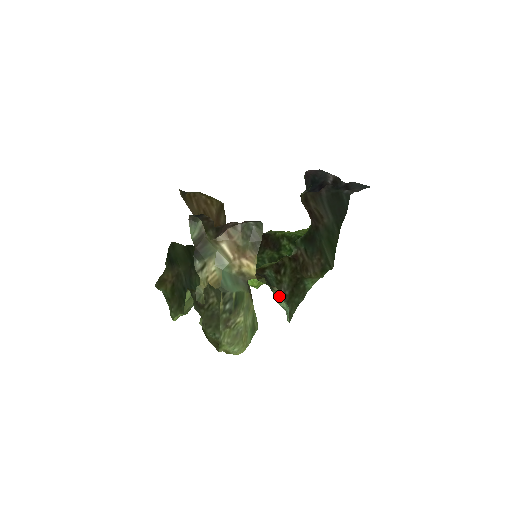
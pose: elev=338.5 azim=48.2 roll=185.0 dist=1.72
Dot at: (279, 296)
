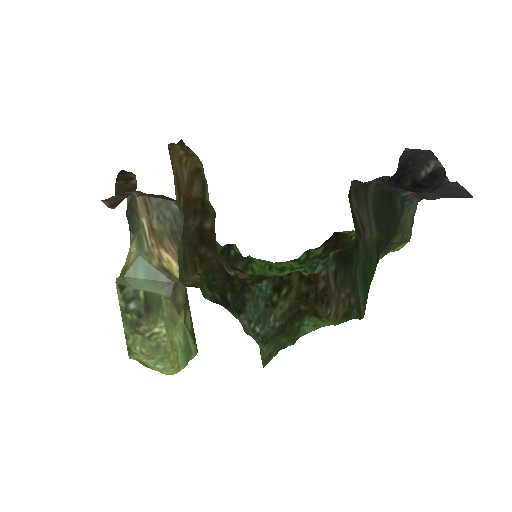
Dot at: (243, 323)
